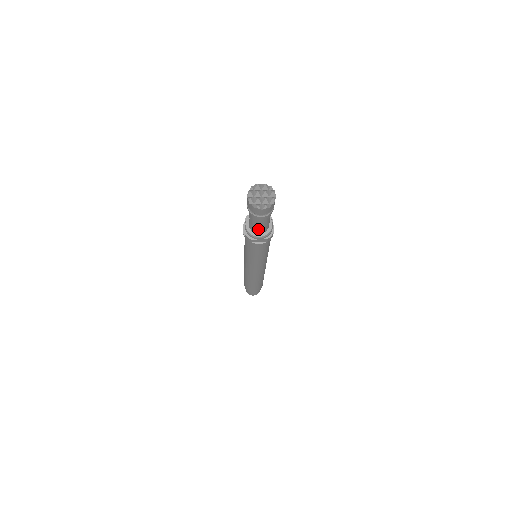
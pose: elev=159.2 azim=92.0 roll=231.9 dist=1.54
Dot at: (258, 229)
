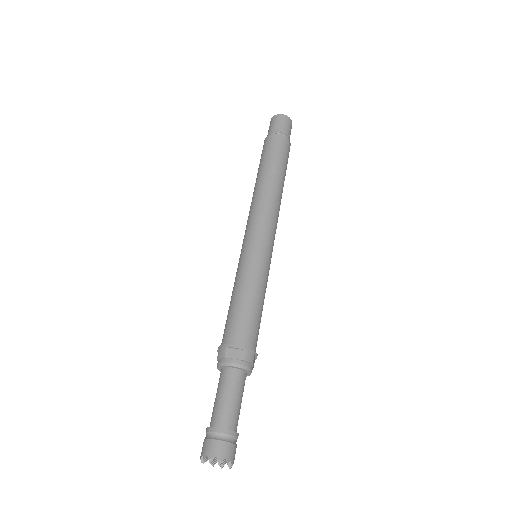
Dot at: occluded
